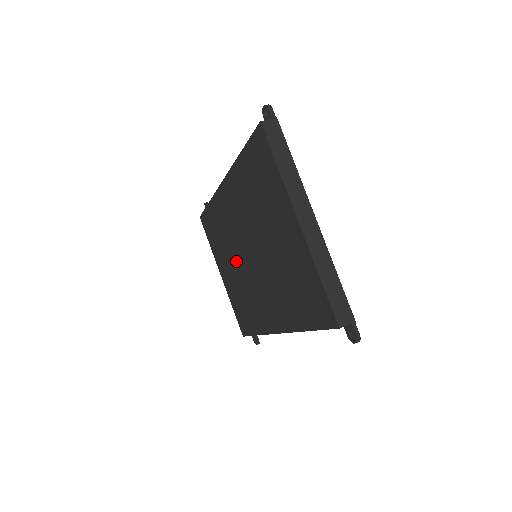
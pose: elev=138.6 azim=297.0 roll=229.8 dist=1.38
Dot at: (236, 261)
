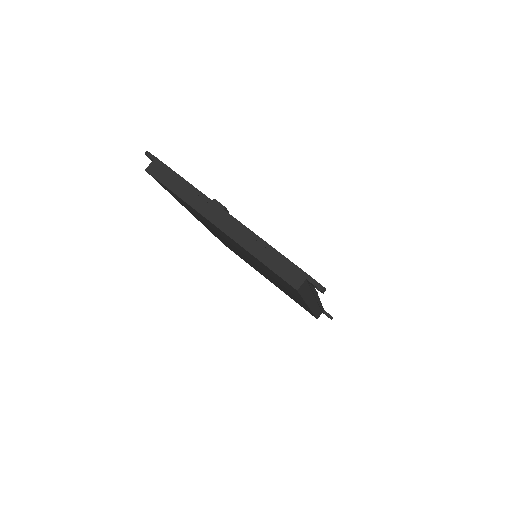
Dot at: occluded
